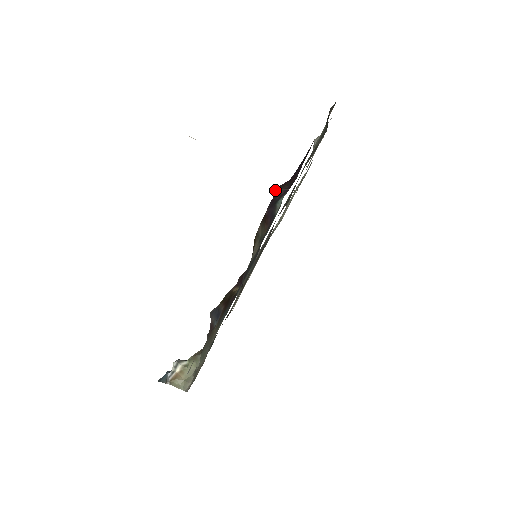
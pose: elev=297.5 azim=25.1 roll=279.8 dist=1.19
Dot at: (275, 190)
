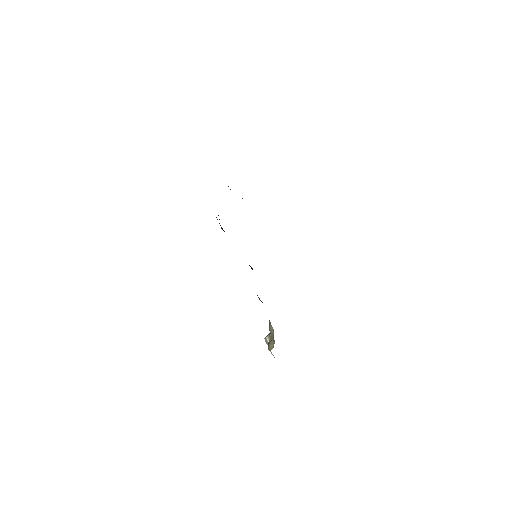
Dot at: occluded
